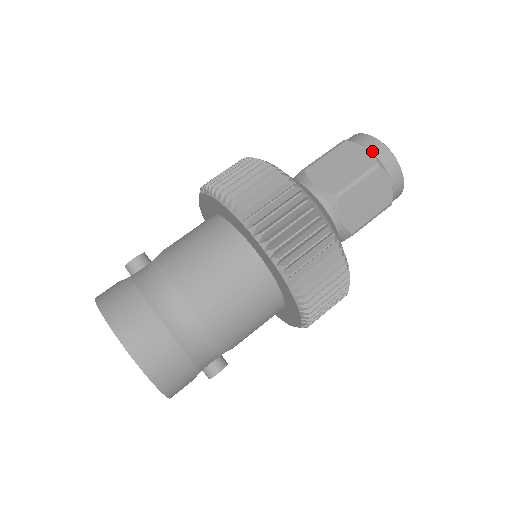
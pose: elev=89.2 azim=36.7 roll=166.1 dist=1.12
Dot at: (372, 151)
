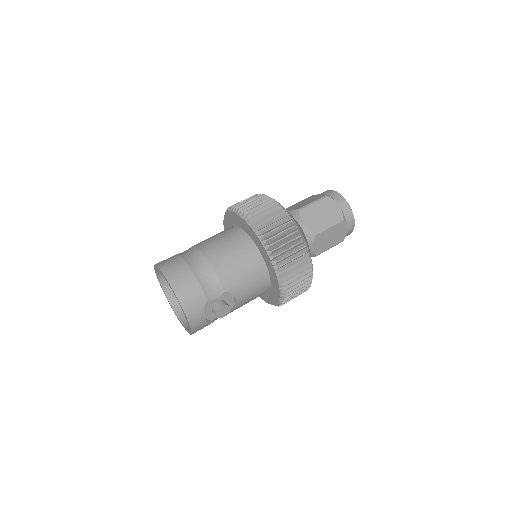
Dot at: (325, 193)
